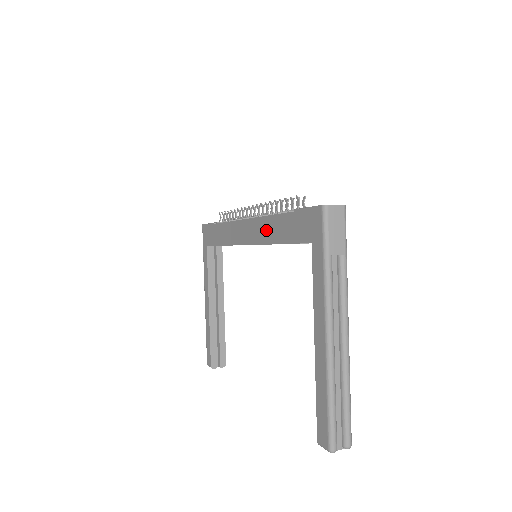
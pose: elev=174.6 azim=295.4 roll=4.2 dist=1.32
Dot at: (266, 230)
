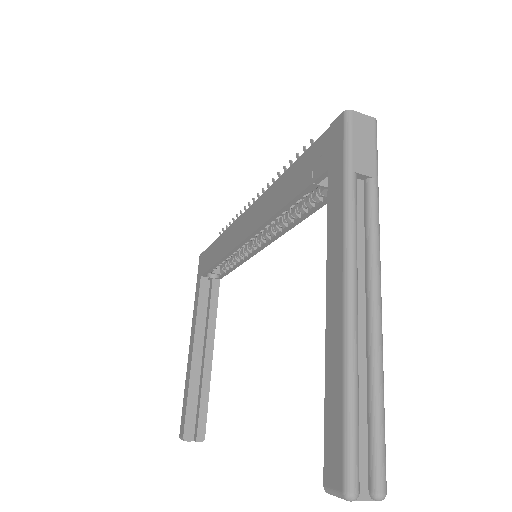
Dot at: (270, 201)
